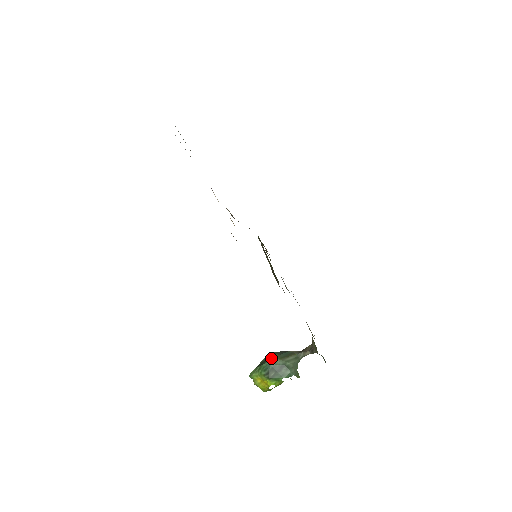
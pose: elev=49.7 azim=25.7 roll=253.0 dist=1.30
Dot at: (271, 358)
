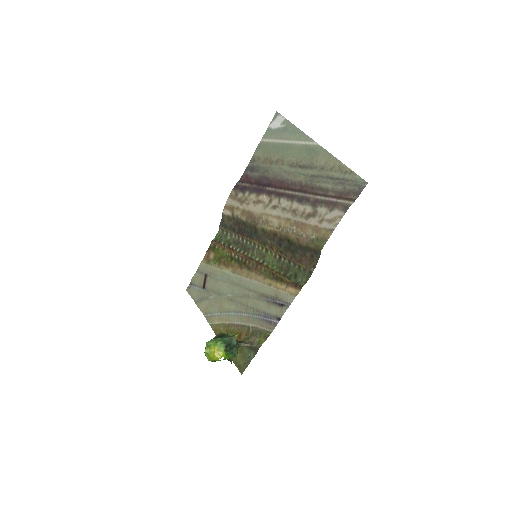
Dot at: (231, 336)
